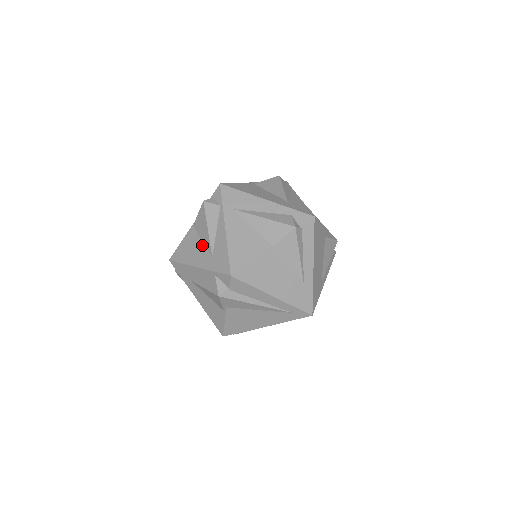
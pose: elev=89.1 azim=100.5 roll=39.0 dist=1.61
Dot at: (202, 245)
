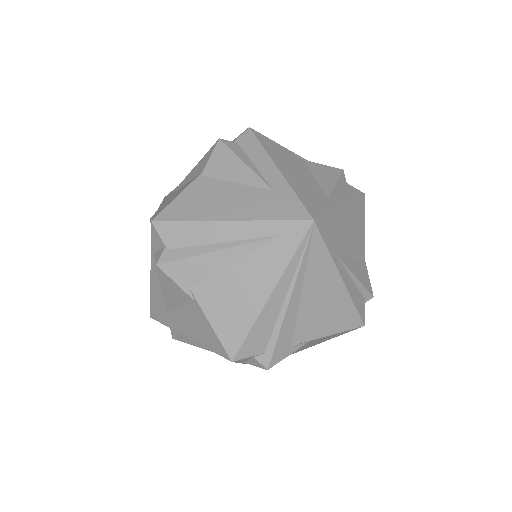
Dot at: occluded
